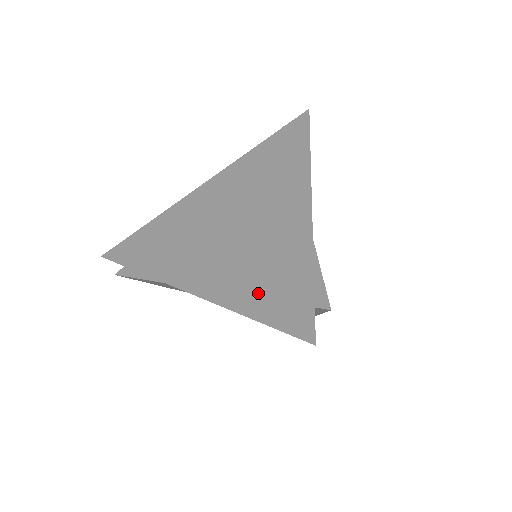
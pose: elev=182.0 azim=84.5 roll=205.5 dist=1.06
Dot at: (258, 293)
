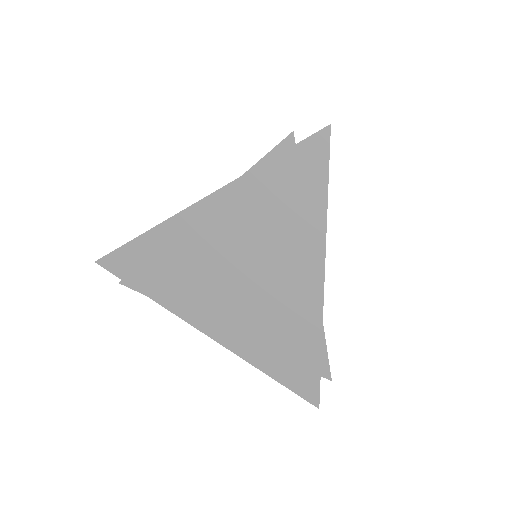
Dot at: (273, 357)
